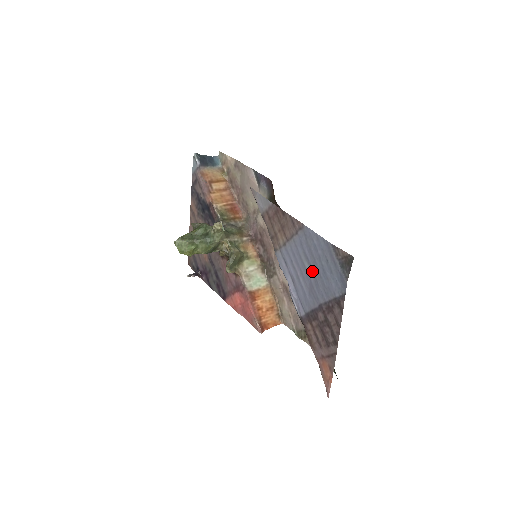
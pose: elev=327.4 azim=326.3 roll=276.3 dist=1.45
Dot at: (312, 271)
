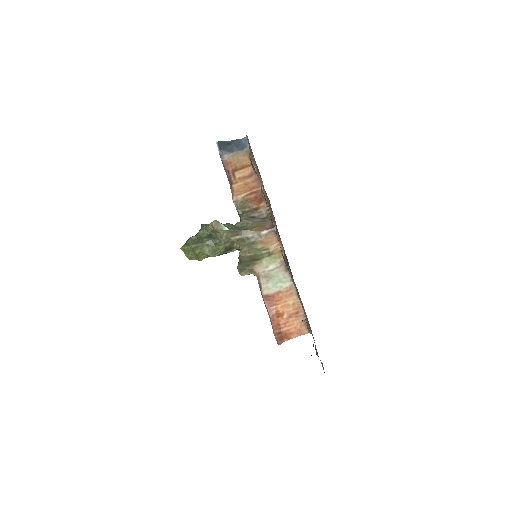
Dot at: occluded
